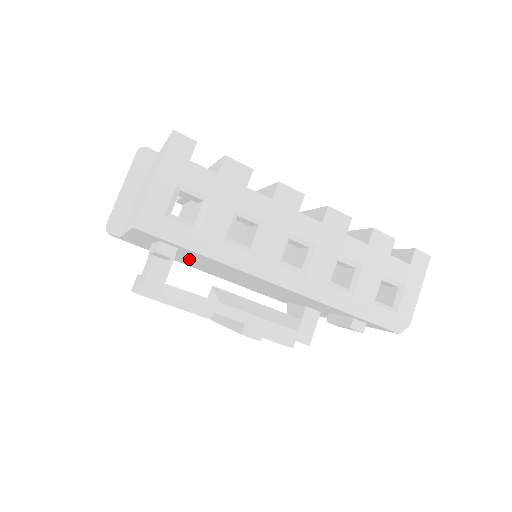
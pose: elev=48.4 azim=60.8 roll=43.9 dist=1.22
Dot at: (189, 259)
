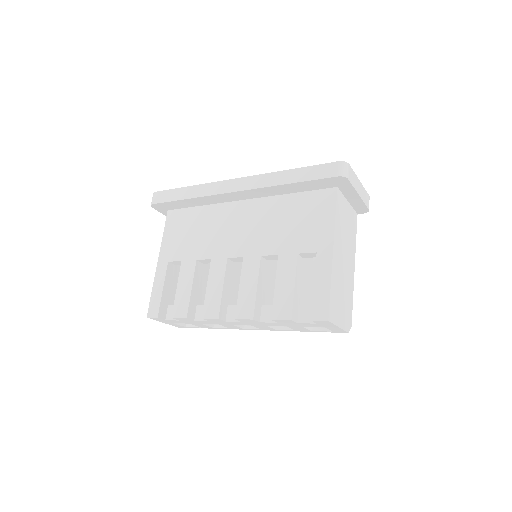
Dot at: occluded
